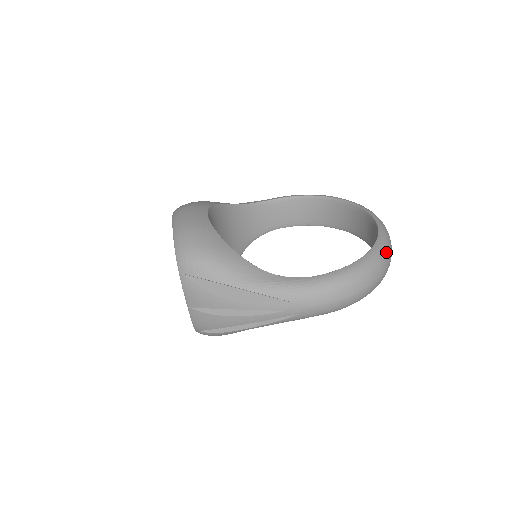
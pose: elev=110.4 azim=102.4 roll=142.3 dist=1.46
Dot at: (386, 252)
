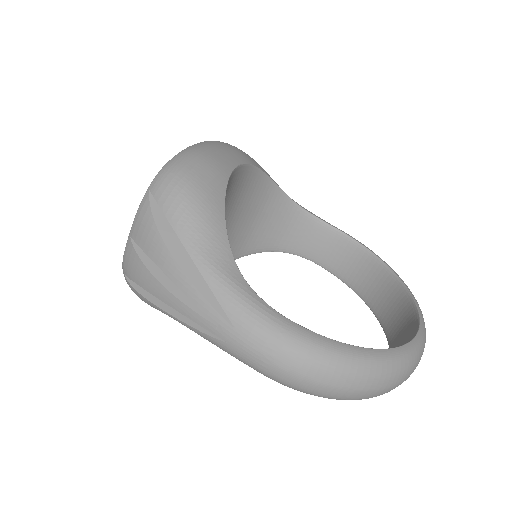
Dot at: (398, 370)
